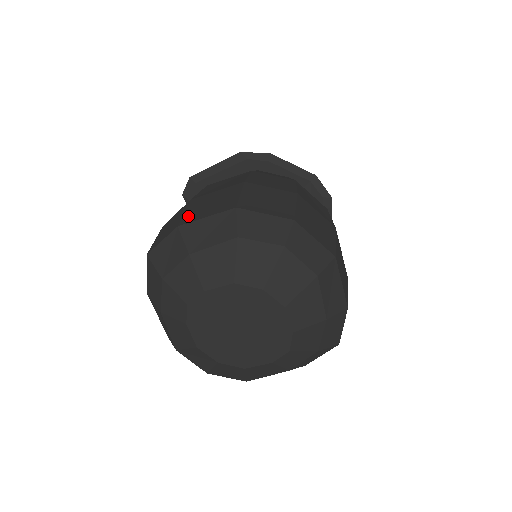
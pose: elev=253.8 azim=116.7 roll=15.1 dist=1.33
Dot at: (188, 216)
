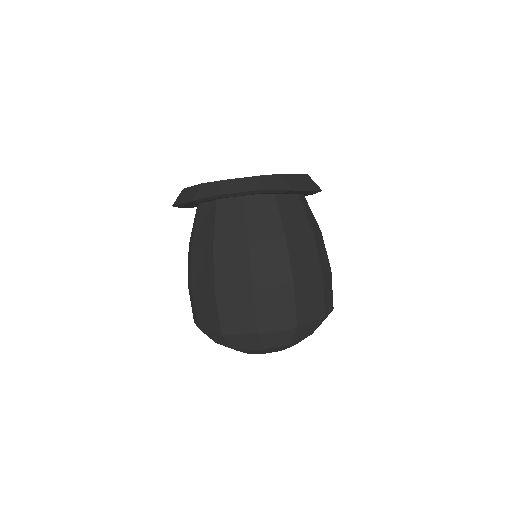
Dot at: (199, 319)
